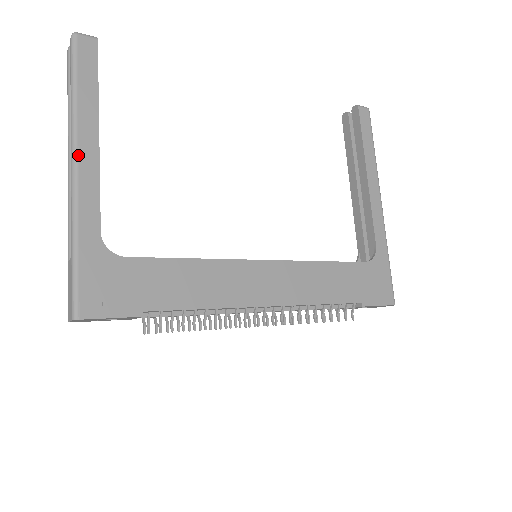
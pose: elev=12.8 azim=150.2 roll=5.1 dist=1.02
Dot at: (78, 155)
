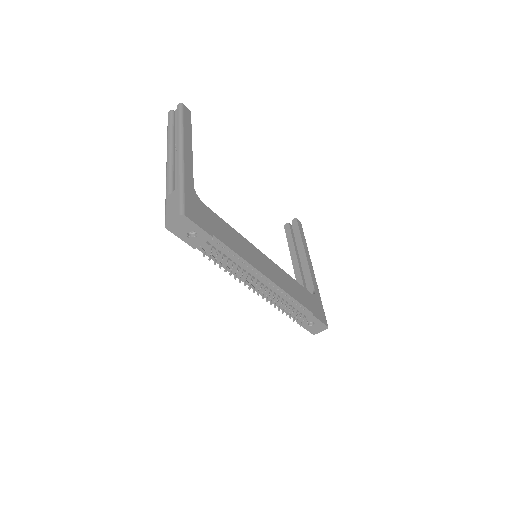
Dot at: (184, 147)
